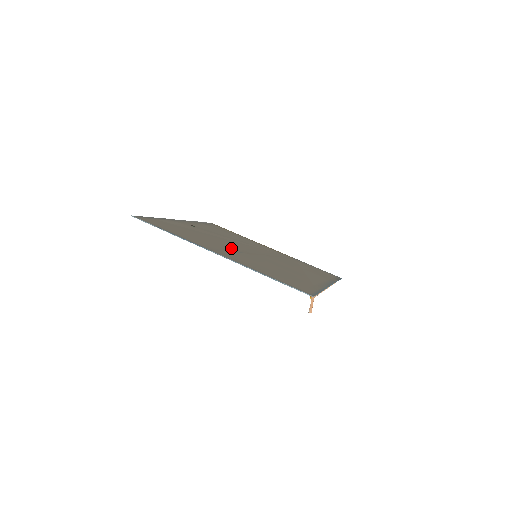
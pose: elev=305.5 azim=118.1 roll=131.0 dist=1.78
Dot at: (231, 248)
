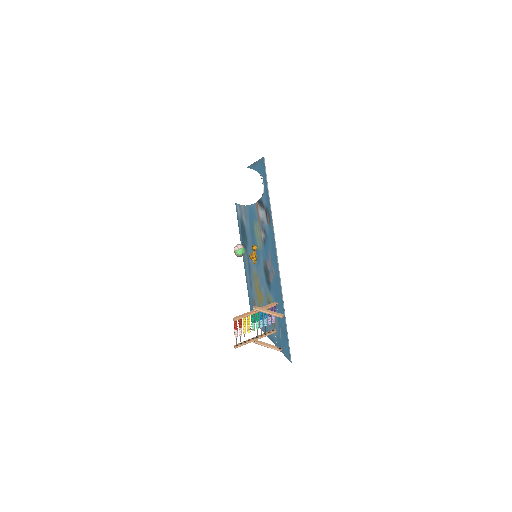
Dot at: occluded
